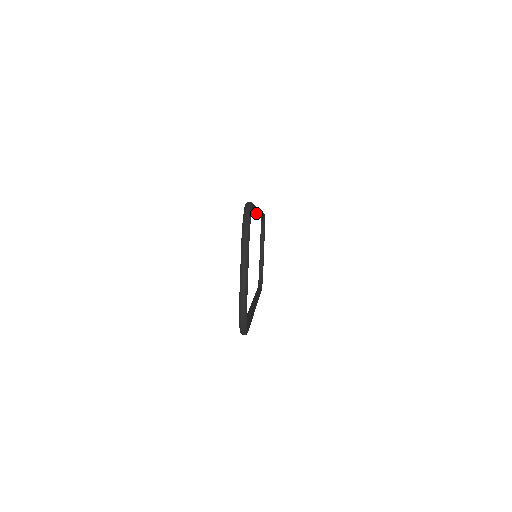
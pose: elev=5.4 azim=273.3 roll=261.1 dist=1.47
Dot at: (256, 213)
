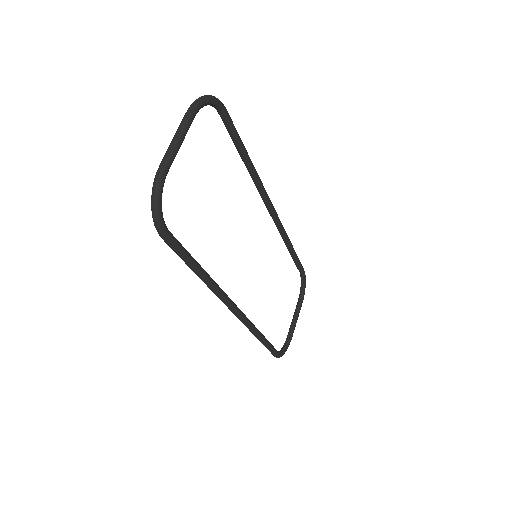
Dot at: (259, 188)
